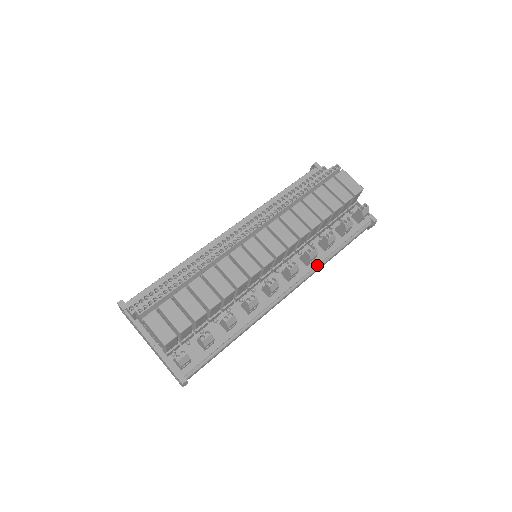
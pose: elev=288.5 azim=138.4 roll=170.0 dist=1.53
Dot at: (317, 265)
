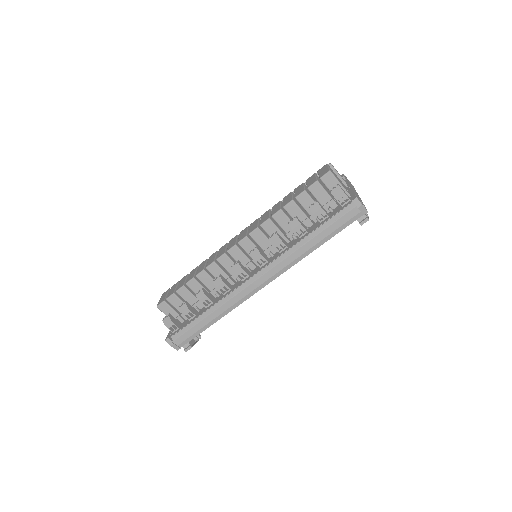
Dot at: (290, 253)
